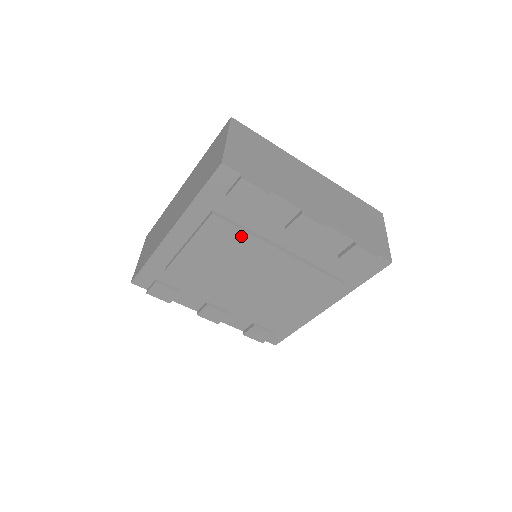
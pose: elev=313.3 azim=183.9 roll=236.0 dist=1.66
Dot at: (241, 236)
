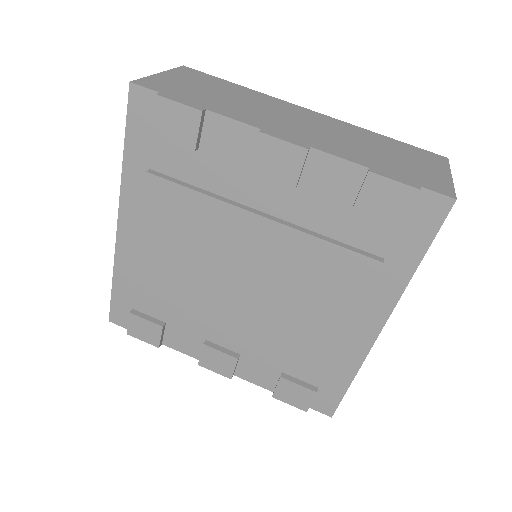
Dot at: (196, 202)
